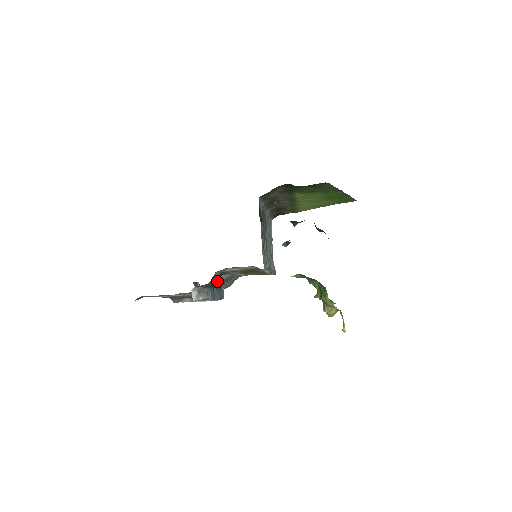
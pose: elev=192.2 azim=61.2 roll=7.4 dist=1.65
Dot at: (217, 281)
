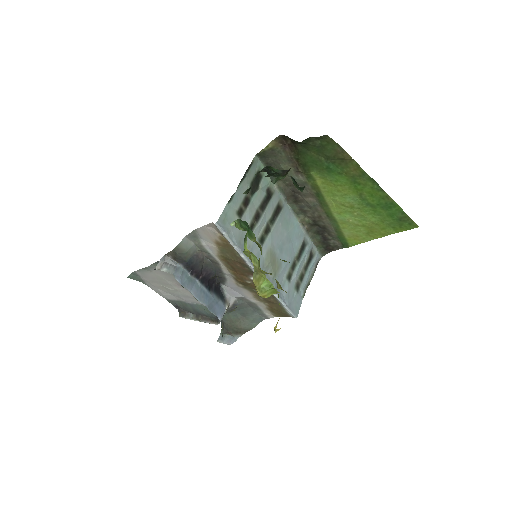
Dot at: (199, 268)
